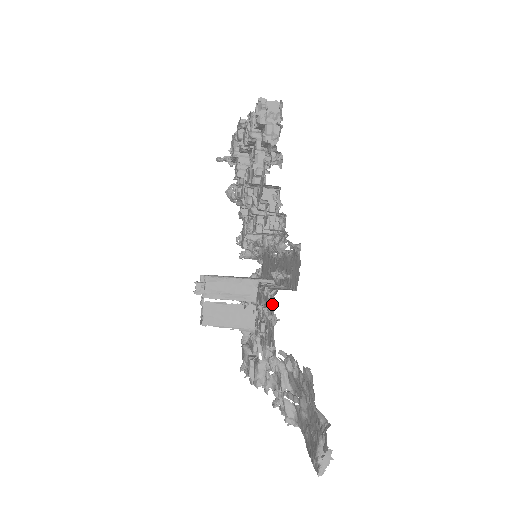
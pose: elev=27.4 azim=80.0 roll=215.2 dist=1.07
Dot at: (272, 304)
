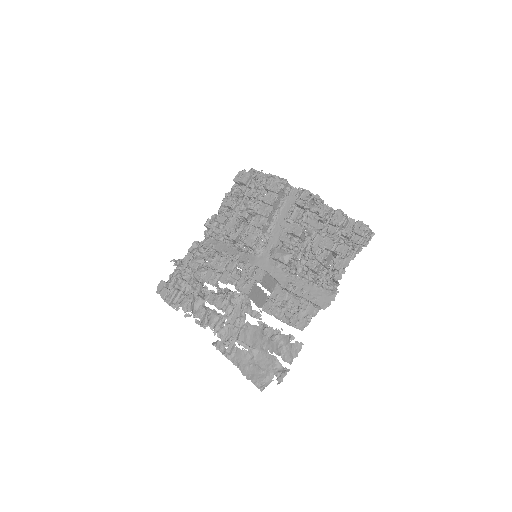
Dot at: (311, 311)
